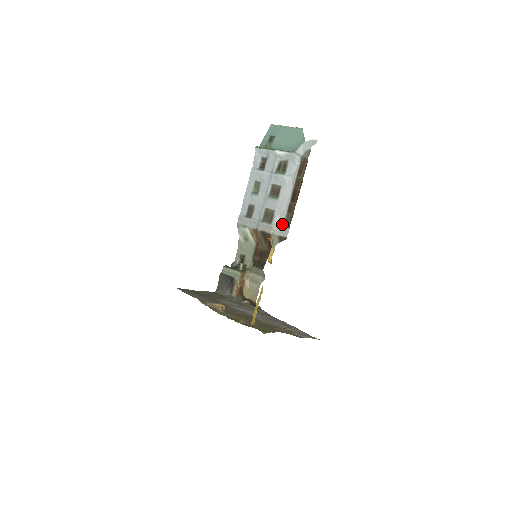
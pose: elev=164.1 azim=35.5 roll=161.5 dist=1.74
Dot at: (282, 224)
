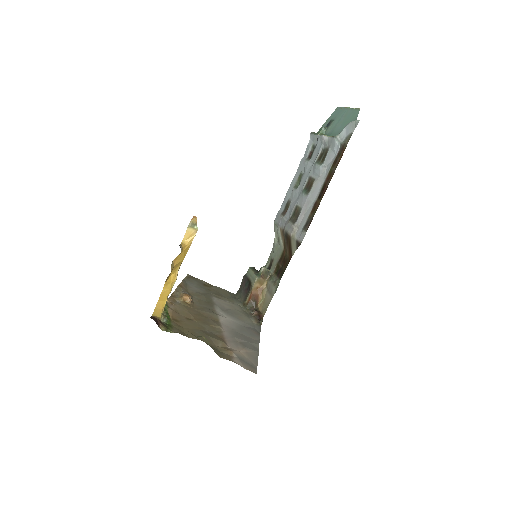
Dot at: (303, 226)
